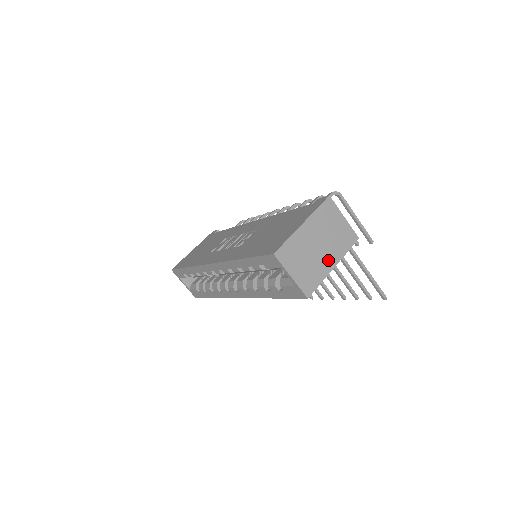
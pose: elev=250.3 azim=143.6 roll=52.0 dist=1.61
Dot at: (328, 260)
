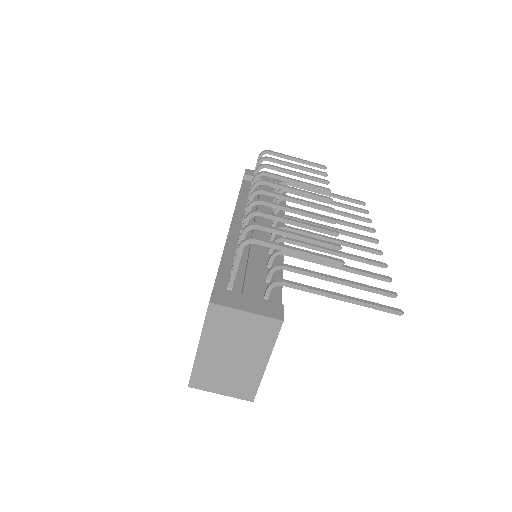
Dot at: (254, 362)
